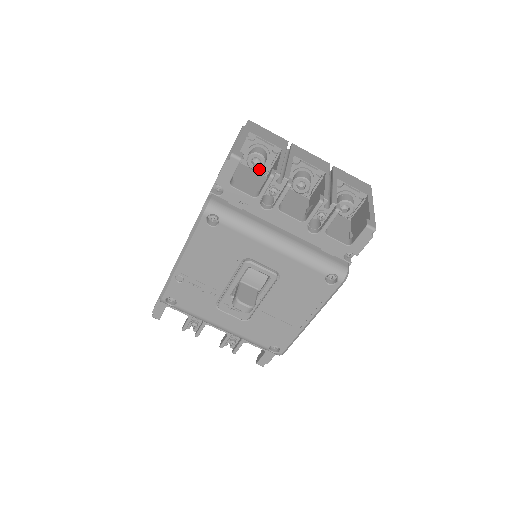
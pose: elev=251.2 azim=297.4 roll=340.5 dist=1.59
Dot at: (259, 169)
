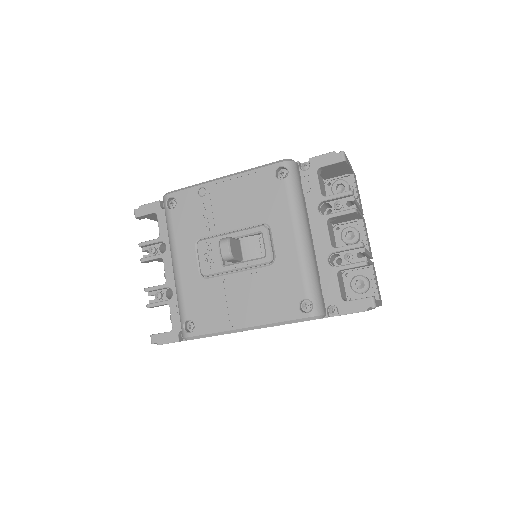
Dot at: occluded
